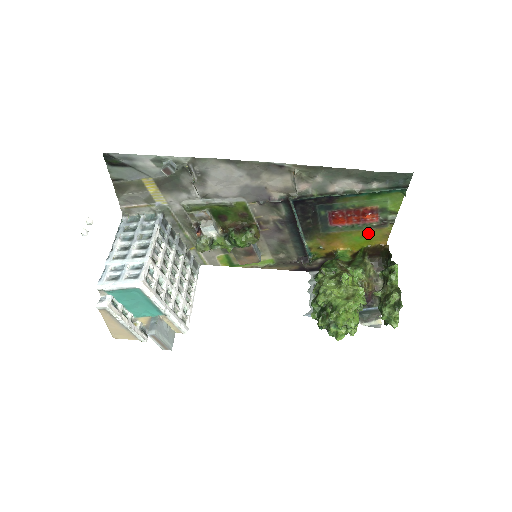
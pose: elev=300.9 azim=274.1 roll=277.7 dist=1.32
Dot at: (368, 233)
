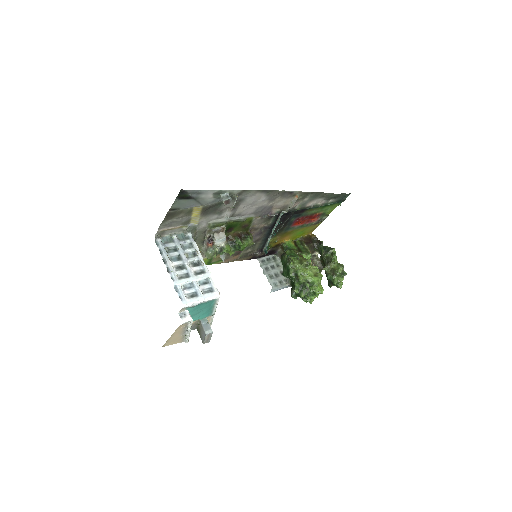
Dot at: (307, 229)
